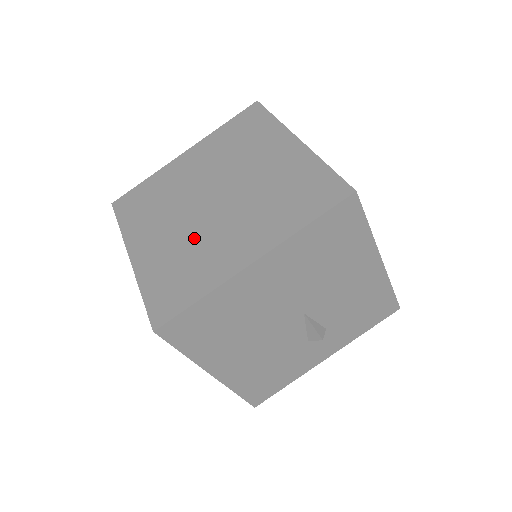
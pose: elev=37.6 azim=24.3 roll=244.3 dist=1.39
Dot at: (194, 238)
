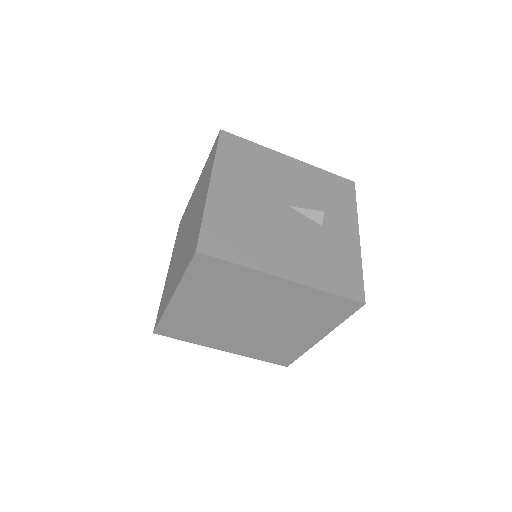
Dot at: (188, 239)
